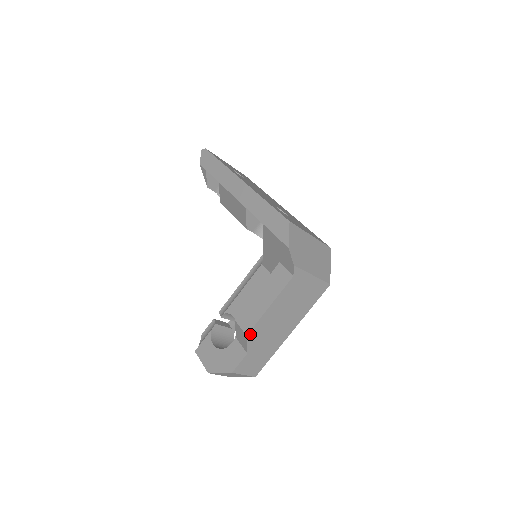
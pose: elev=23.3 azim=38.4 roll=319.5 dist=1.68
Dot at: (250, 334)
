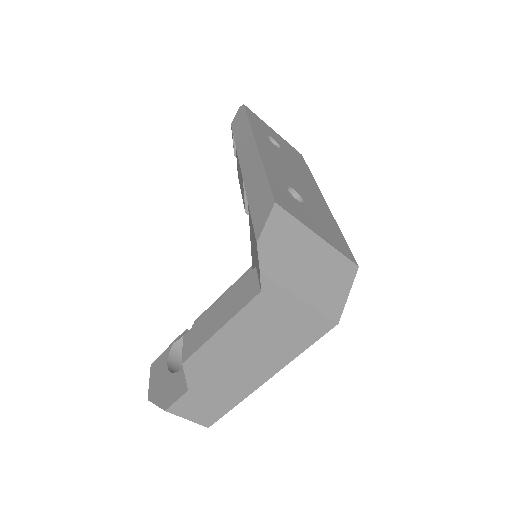
Dot at: (189, 363)
